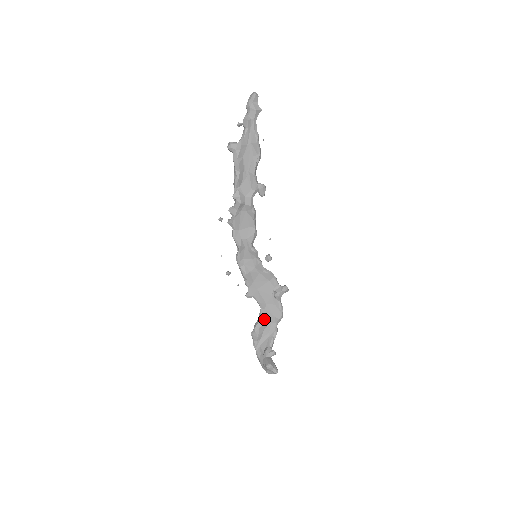
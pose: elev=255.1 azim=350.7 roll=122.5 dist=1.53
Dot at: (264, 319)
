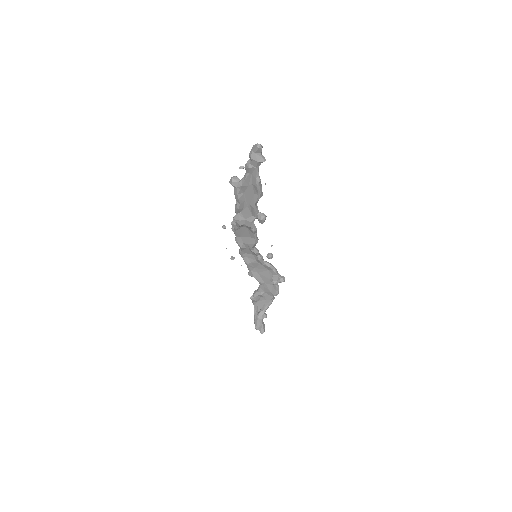
Dot at: (262, 291)
